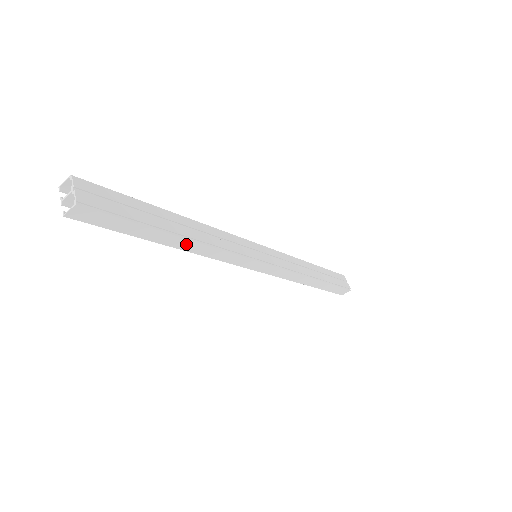
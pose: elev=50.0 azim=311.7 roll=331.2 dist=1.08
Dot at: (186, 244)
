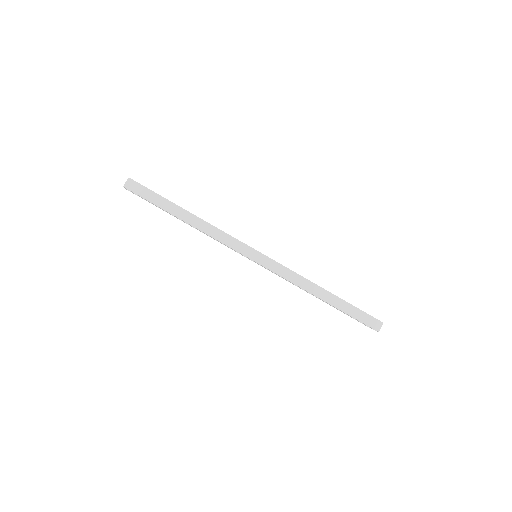
Dot at: (192, 219)
